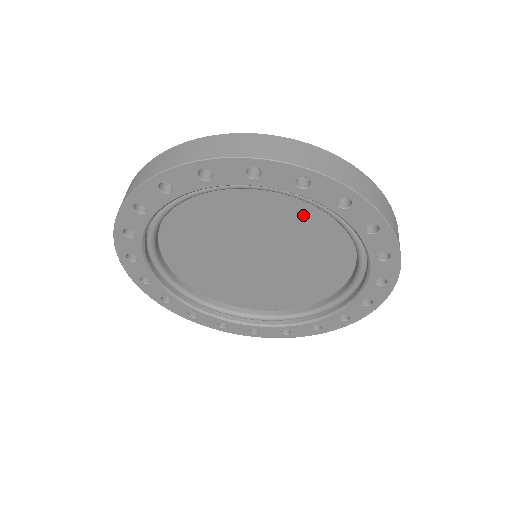
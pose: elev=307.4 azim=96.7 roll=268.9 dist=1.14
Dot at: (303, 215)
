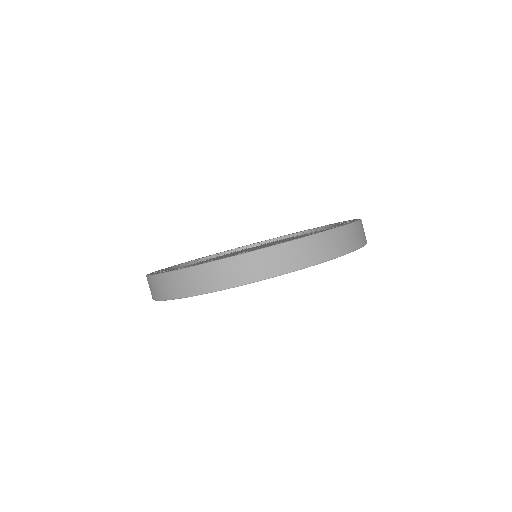
Dot at: occluded
